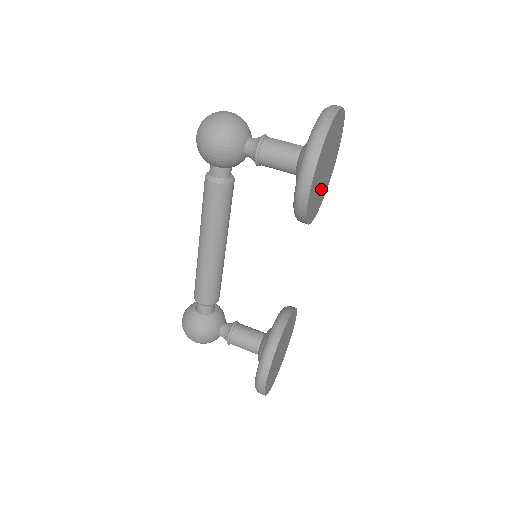
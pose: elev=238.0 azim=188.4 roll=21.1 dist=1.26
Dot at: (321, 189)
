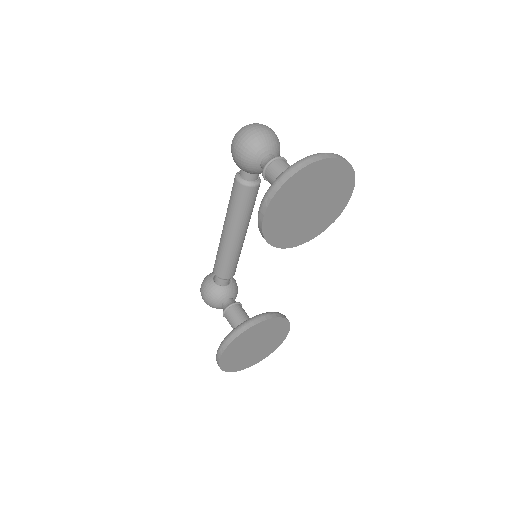
Dot at: (306, 223)
